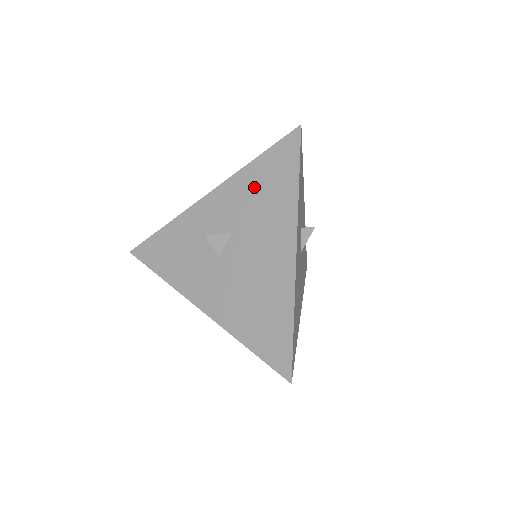
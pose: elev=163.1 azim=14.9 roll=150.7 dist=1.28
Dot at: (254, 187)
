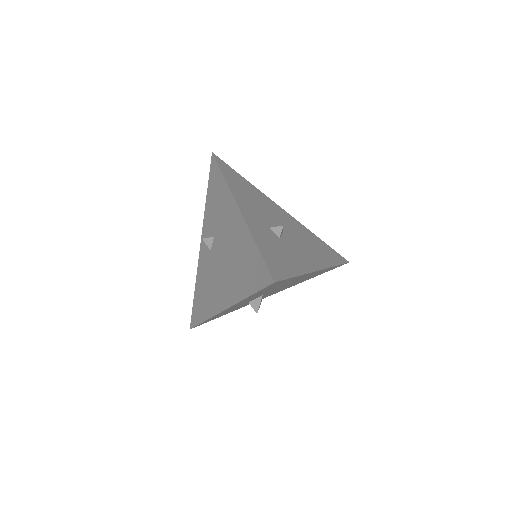
Dot at: occluded
